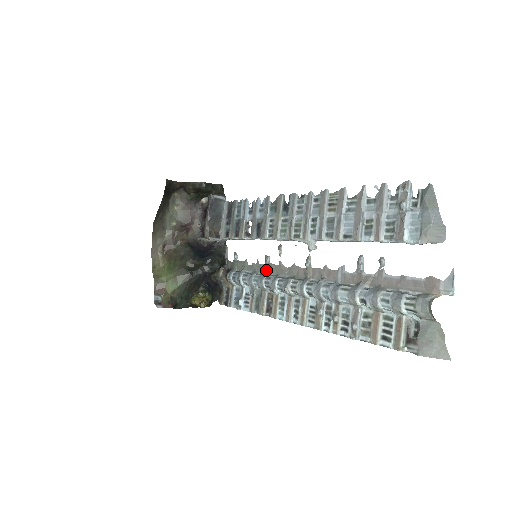
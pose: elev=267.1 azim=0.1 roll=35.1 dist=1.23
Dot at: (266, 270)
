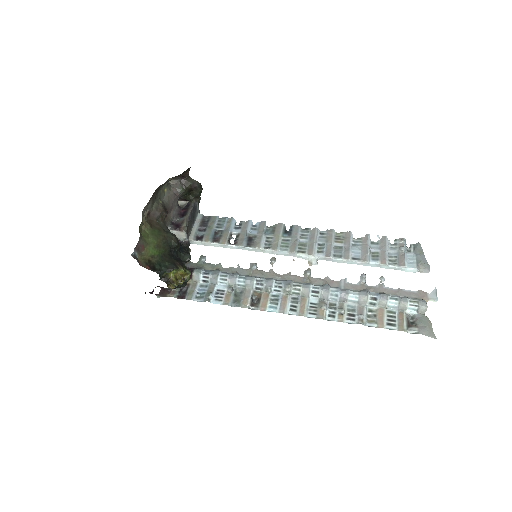
Dot at: (252, 273)
